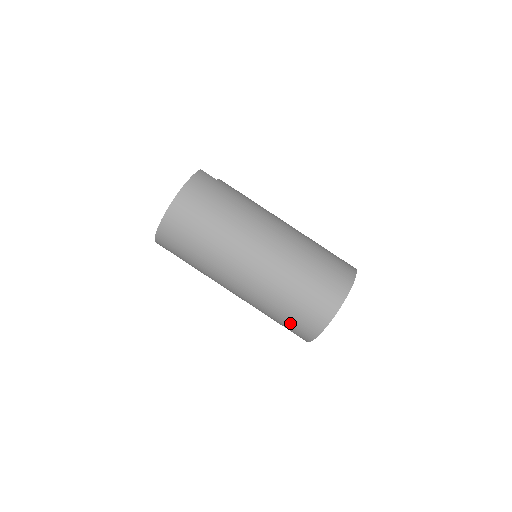
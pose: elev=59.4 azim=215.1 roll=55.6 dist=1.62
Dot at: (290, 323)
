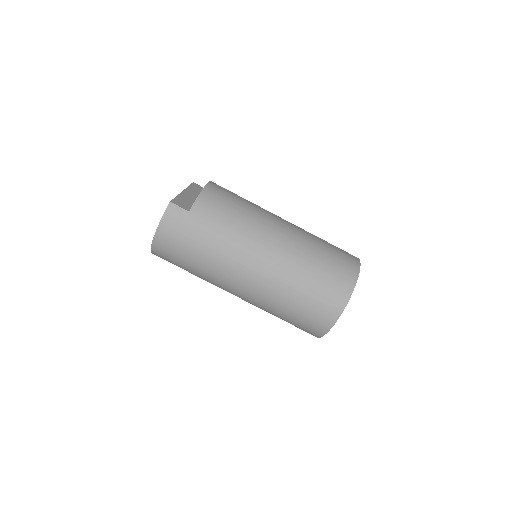
Dot at: occluded
